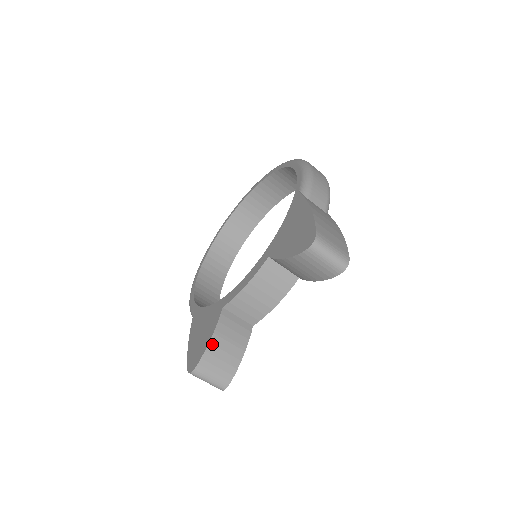
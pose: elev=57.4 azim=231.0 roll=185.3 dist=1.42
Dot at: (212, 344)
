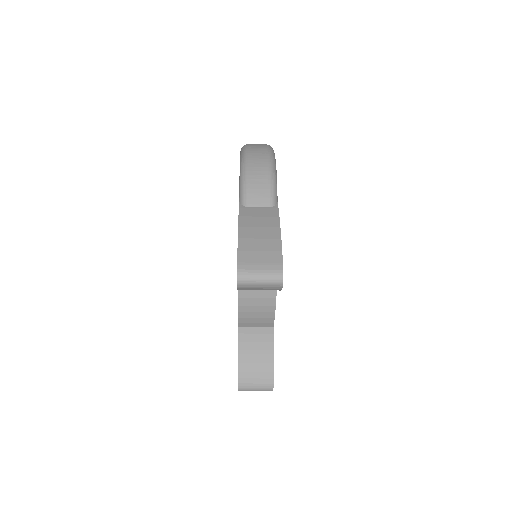
Dot at: (241, 363)
